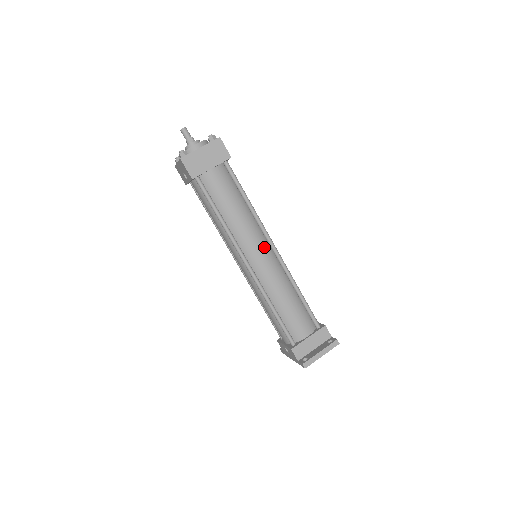
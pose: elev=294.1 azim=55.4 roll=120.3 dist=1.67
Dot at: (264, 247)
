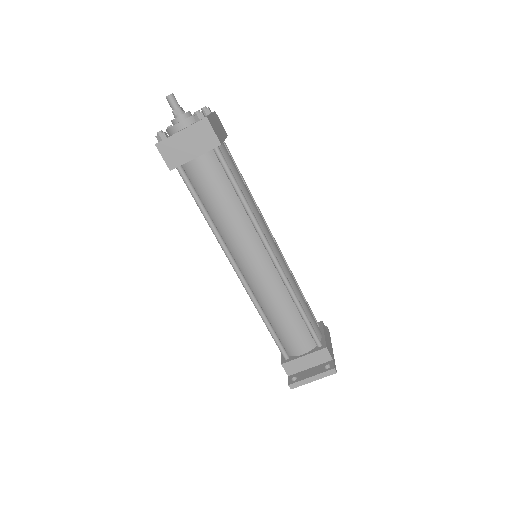
Dot at: (259, 255)
